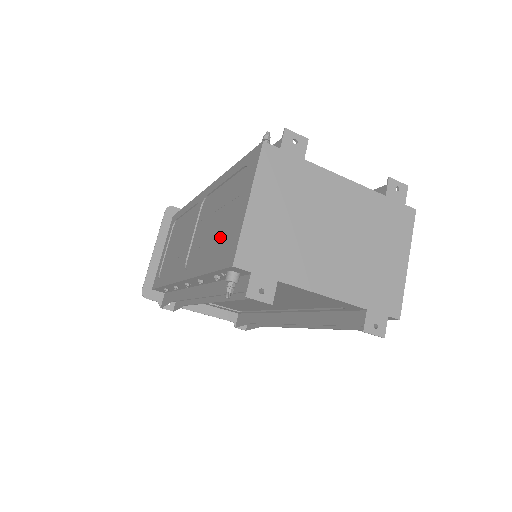
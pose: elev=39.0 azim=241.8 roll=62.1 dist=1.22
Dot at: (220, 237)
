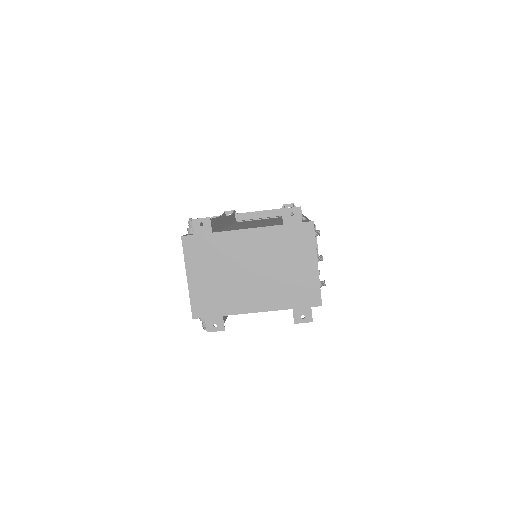
Dot at: occluded
